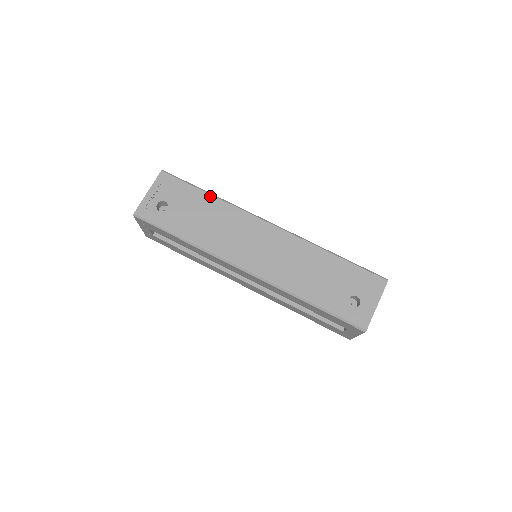
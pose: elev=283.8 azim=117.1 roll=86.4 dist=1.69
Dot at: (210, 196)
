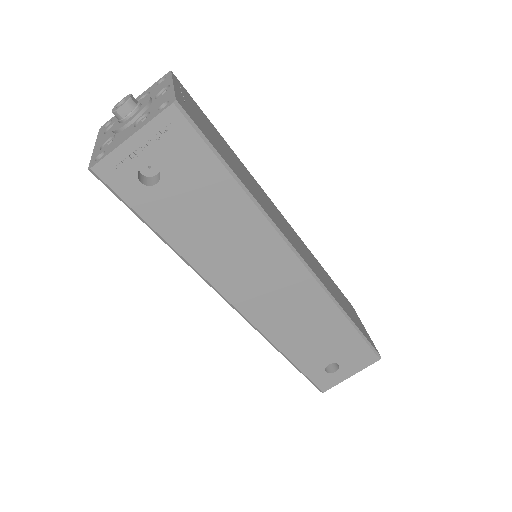
Dot at: (239, 190)
